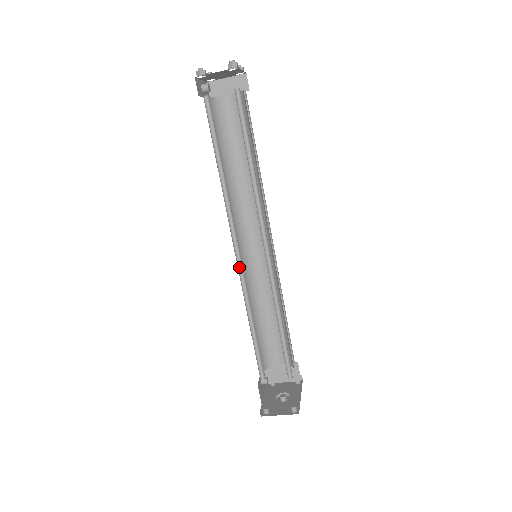
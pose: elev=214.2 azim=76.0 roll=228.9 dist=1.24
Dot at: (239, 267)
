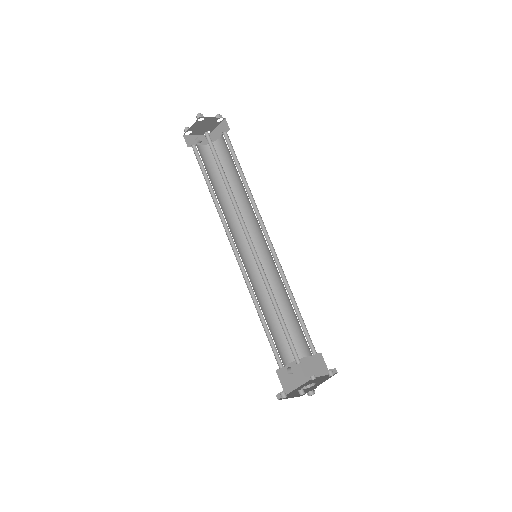
Dot at: (242, 267)
